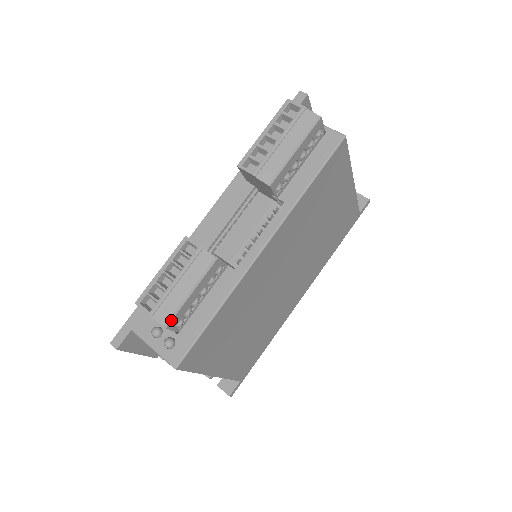
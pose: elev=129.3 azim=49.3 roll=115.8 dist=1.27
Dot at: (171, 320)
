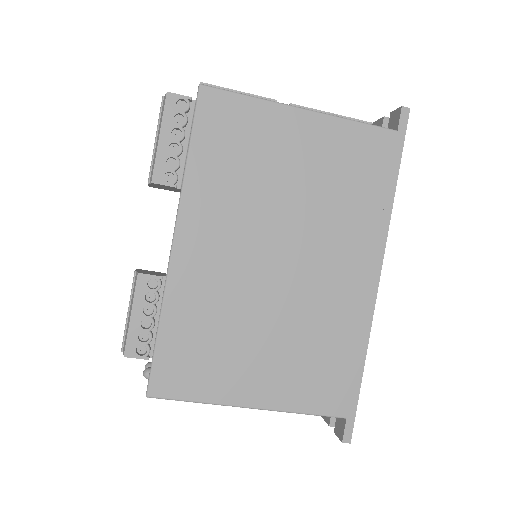
Dot at: (125, 347)
